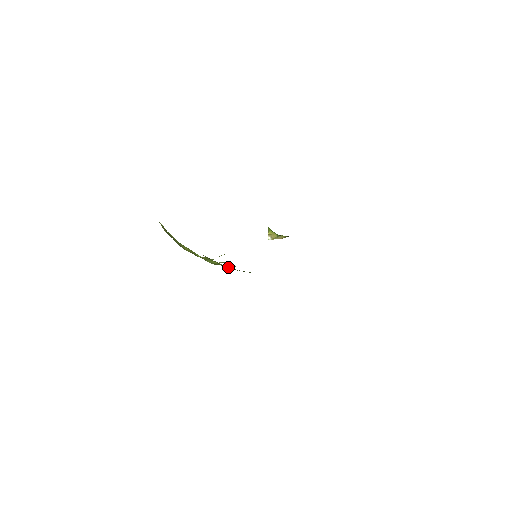
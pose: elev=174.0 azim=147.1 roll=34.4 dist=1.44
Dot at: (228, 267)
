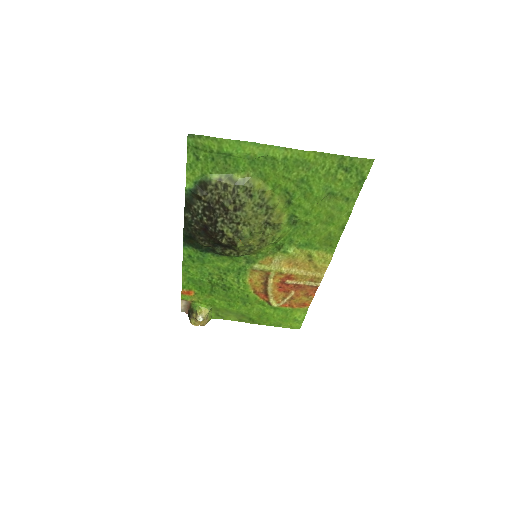
Dot at: (280, 214)
